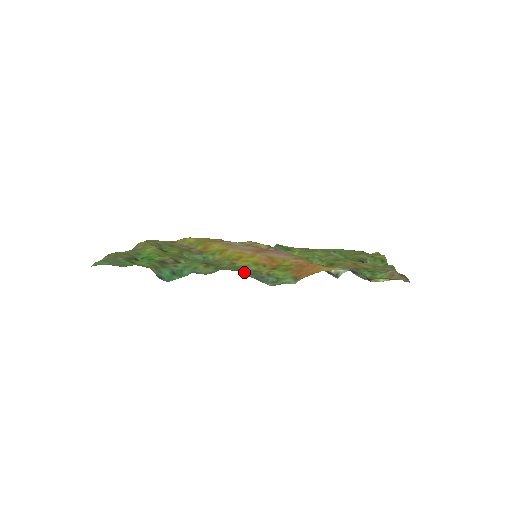
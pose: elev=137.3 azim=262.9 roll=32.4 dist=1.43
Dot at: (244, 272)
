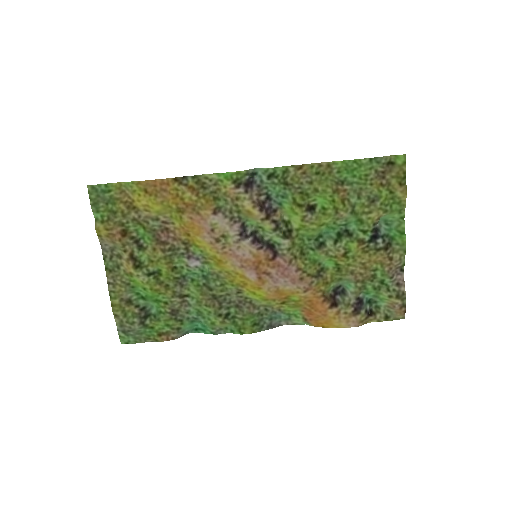
Dot at: (259, 321)
